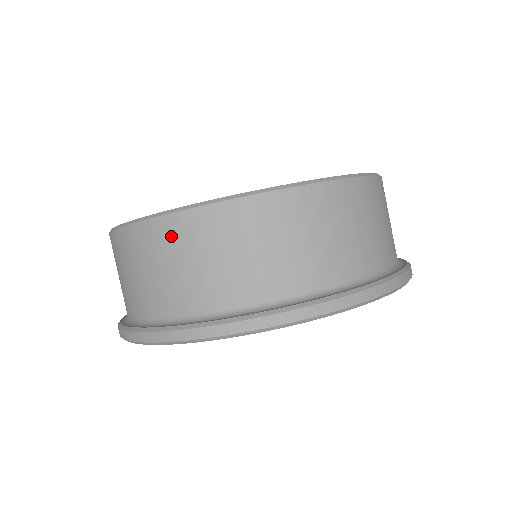
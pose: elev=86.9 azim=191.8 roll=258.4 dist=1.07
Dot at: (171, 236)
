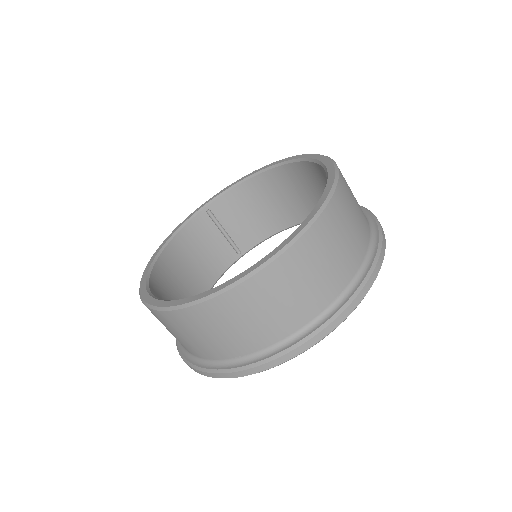
Dot at: (263, 289)
